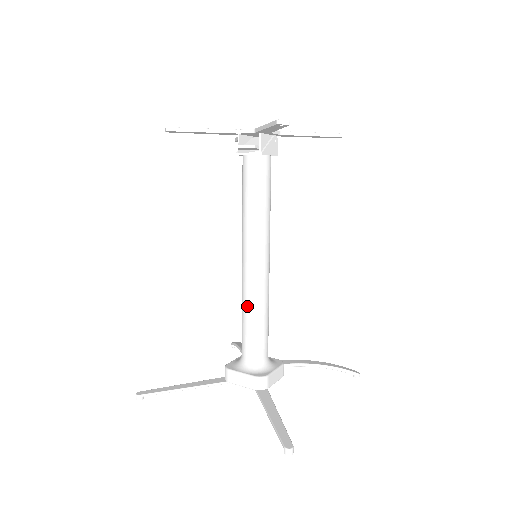
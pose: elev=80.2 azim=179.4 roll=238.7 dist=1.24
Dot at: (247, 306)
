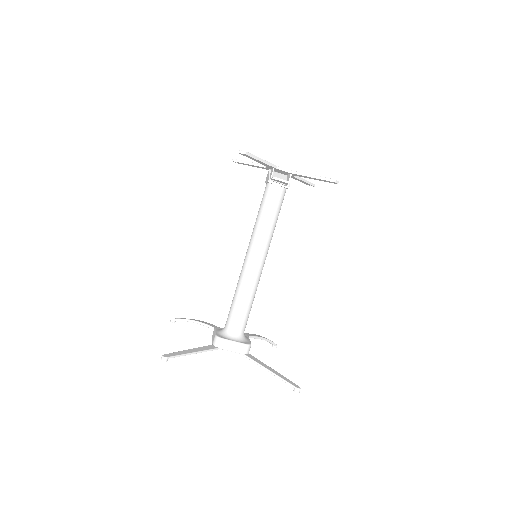
Dot at: (246, 292)
